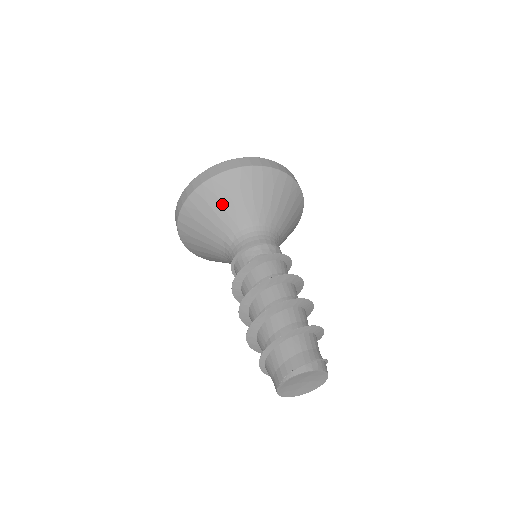
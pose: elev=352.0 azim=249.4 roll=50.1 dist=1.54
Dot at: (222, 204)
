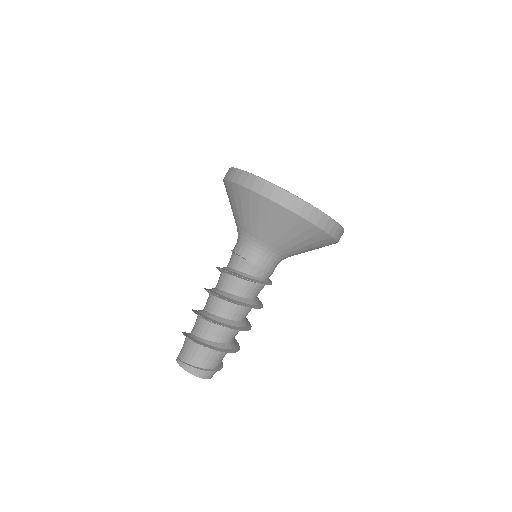
Dot at: (232, 205)
